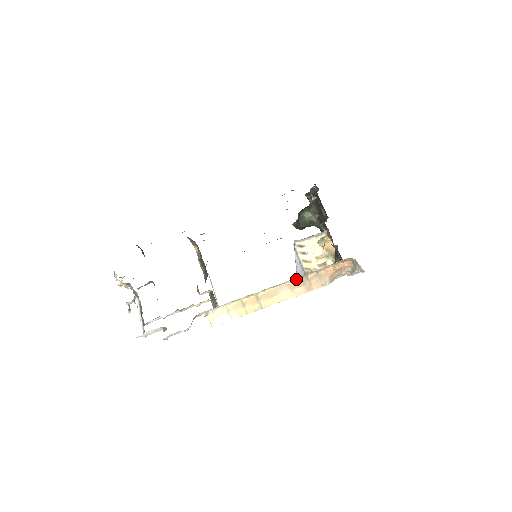
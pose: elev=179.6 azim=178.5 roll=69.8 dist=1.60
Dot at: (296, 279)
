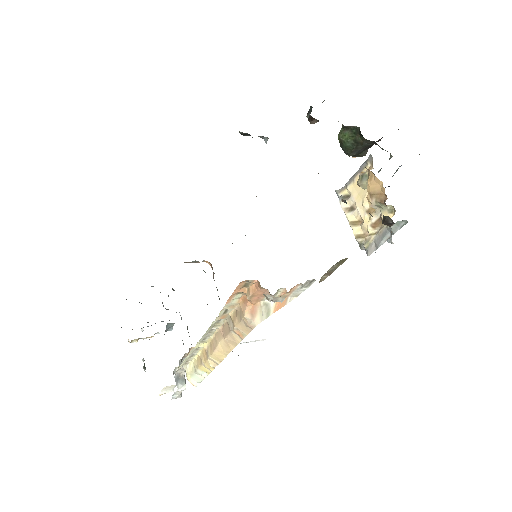
Dot at: (221, 321)
